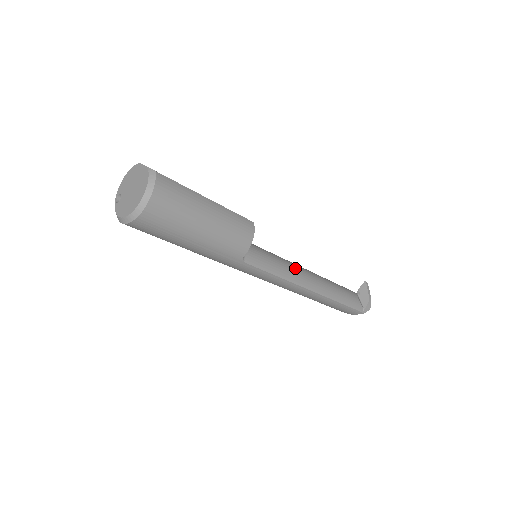
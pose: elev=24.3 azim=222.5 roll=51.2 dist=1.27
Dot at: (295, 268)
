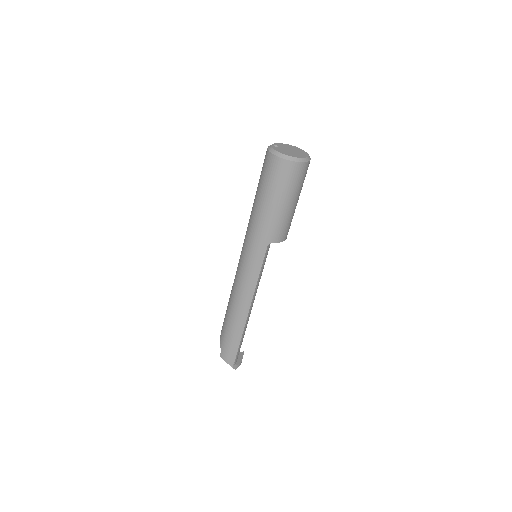
Dot at: occluded
